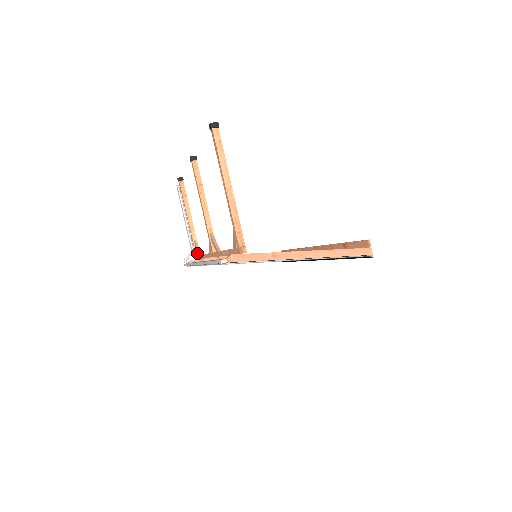
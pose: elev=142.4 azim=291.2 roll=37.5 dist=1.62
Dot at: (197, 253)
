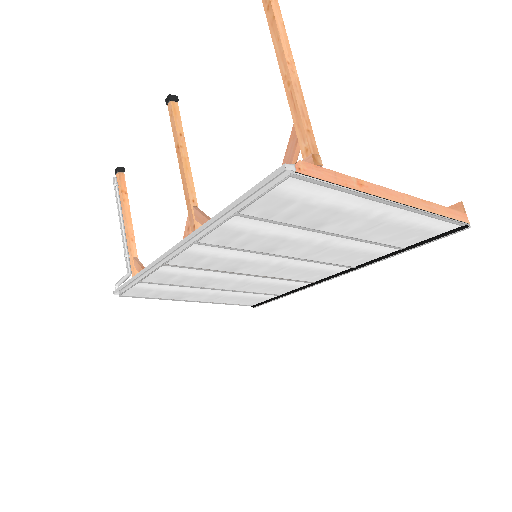
Dot at: occluded
